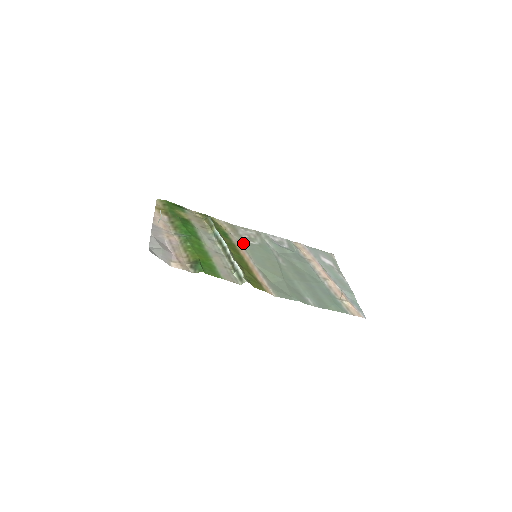
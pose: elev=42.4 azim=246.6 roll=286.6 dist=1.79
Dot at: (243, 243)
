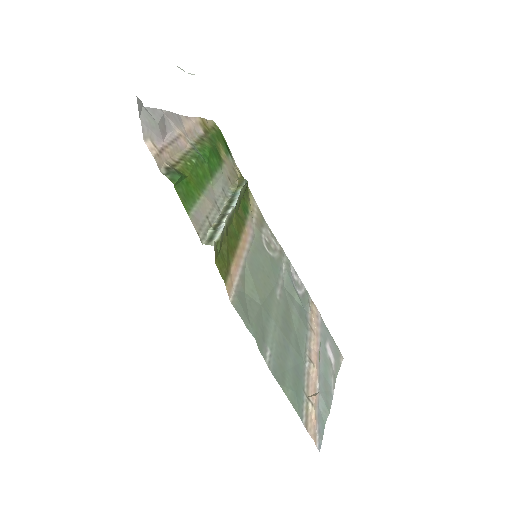
Dot at: (256, 237)
